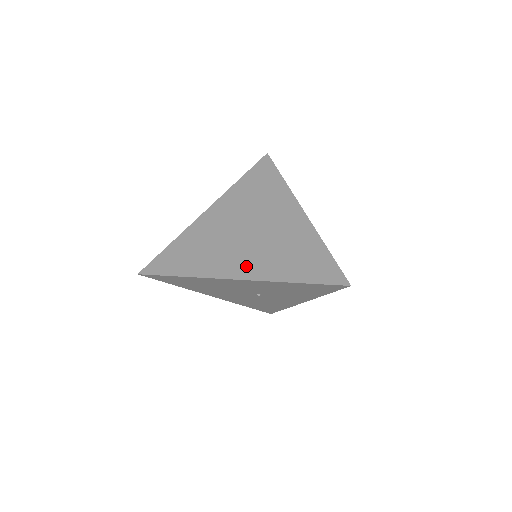
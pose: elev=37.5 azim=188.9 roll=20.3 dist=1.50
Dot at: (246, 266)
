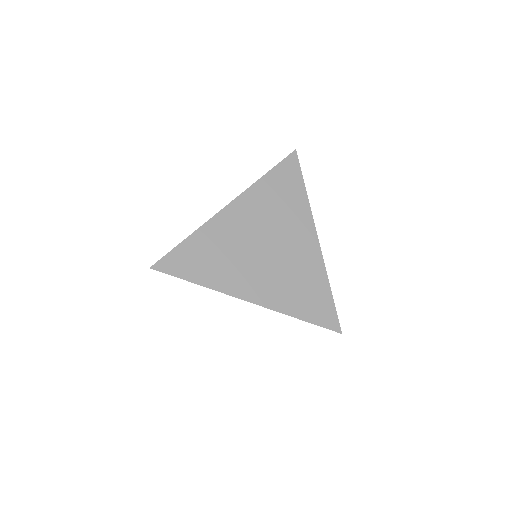
Dot at: (258, 289)
